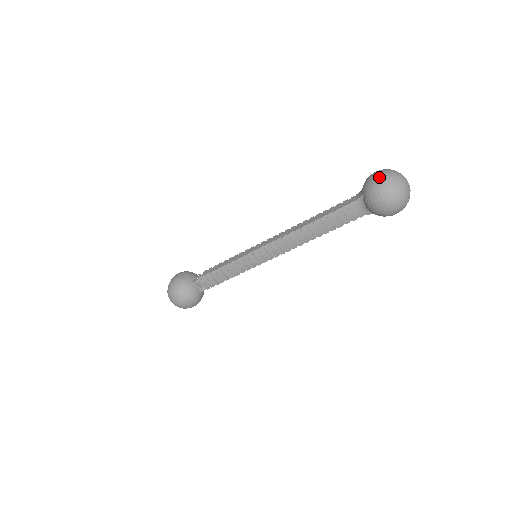
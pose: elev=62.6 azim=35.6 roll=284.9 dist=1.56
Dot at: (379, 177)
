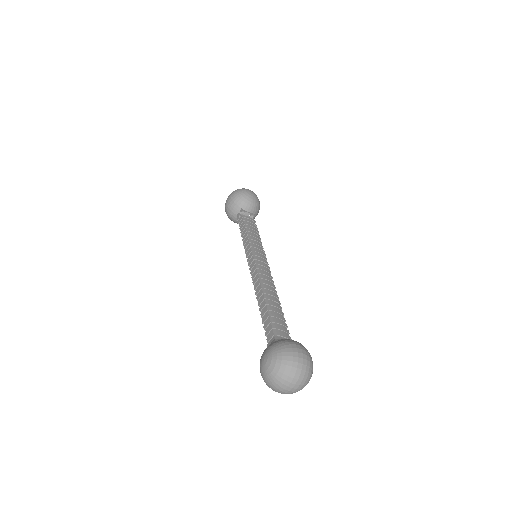
Dot at: (261, 370)
